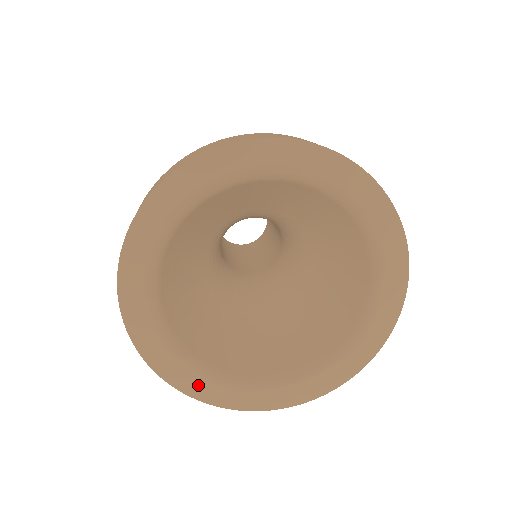
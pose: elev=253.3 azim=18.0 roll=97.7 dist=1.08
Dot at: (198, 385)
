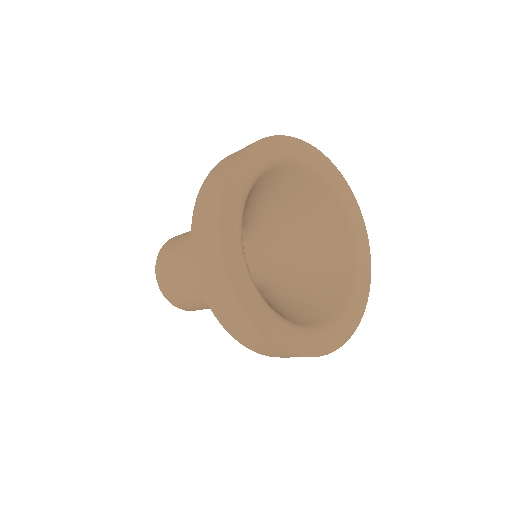
Dot at: (271, 325)
